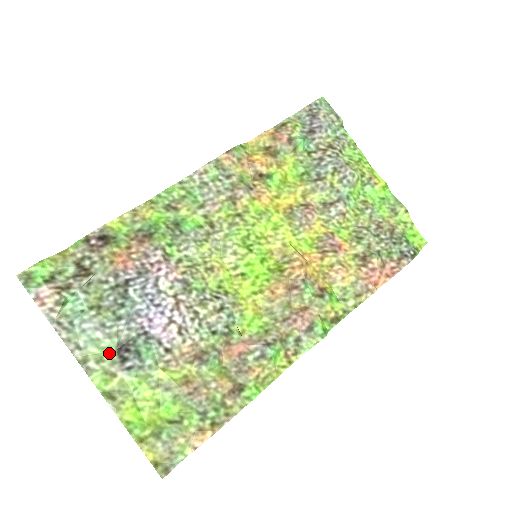
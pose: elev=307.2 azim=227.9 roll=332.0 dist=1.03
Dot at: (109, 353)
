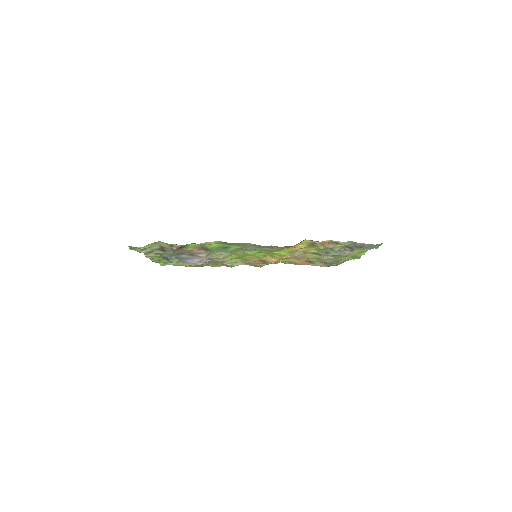
Dot at: (159, 256)
